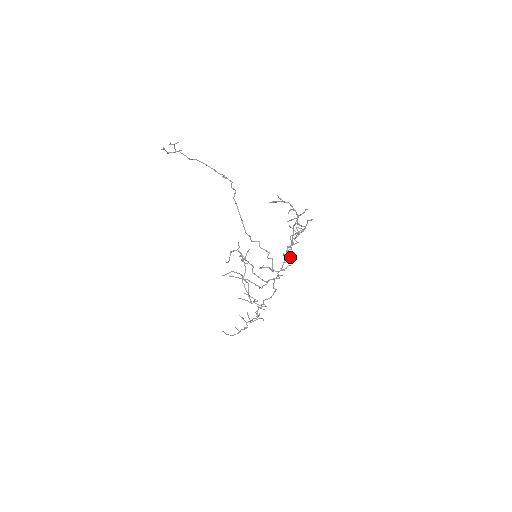
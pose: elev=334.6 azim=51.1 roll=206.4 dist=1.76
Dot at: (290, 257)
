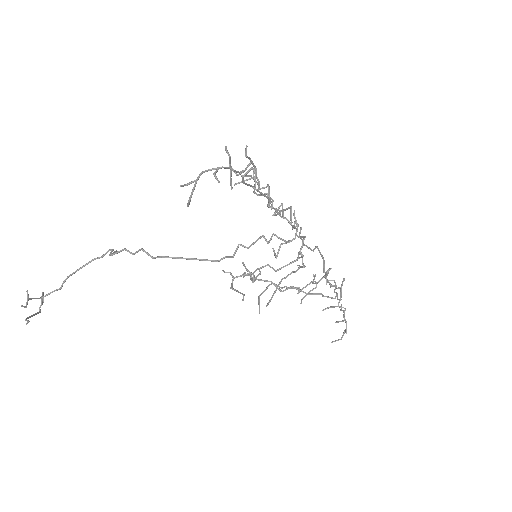
Dot at: occluded
